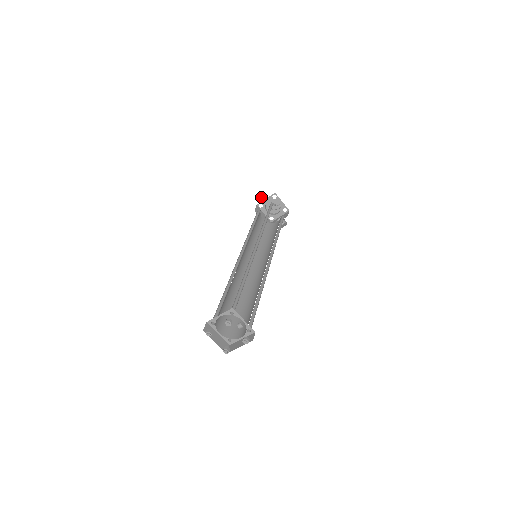
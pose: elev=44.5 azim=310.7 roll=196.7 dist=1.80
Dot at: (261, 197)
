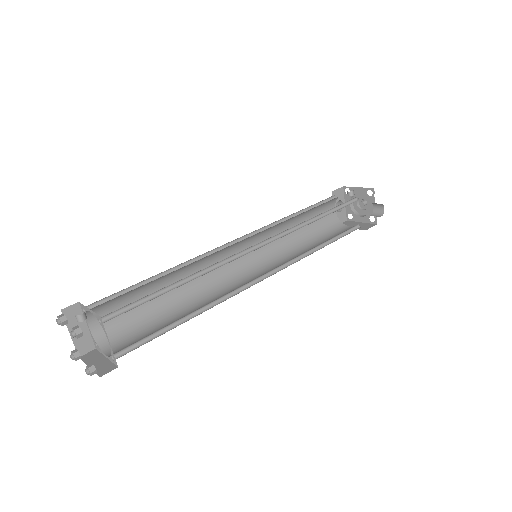
Dot at: occluded
